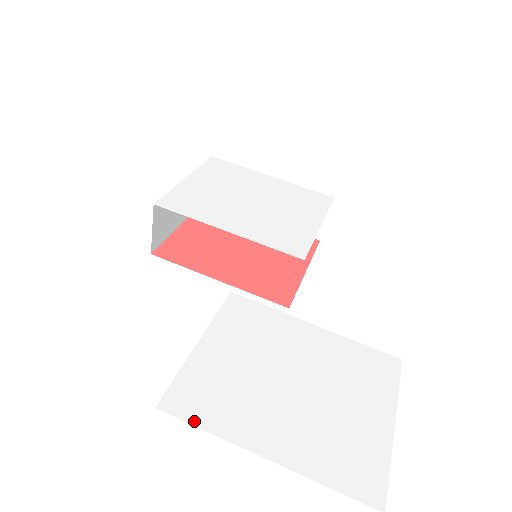
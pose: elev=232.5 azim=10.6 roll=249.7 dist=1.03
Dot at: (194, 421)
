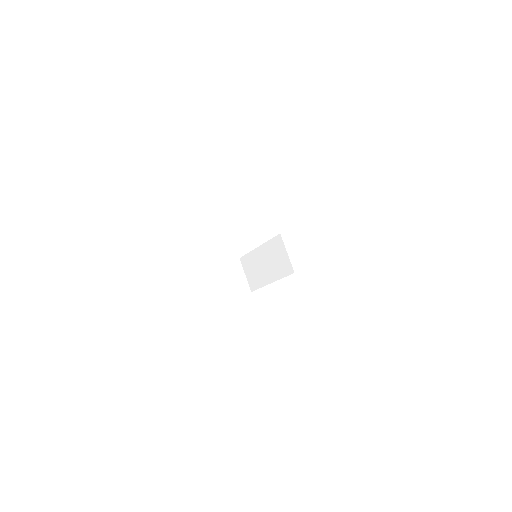
Dot at: occluded
